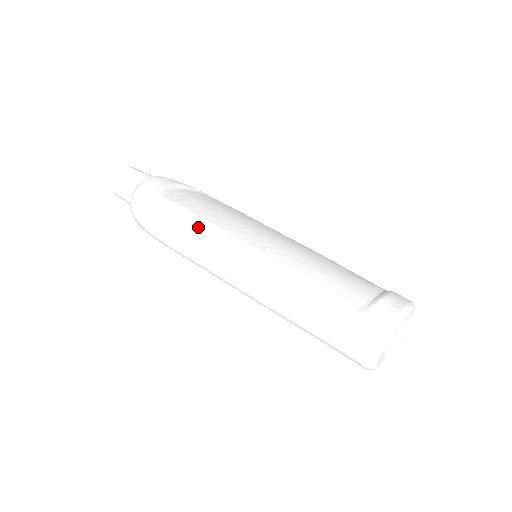
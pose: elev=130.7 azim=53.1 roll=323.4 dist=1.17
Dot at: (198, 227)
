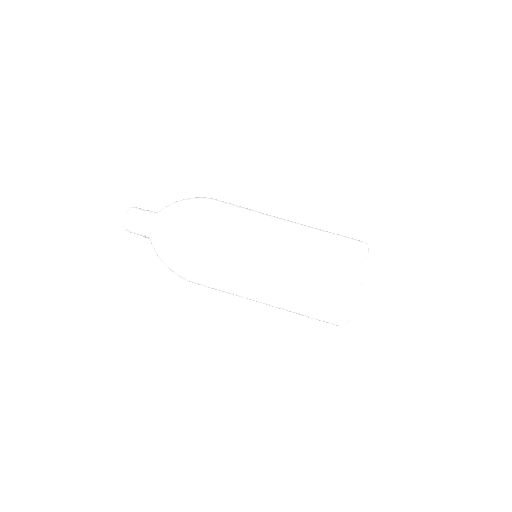
Dot at: (218, 286)
